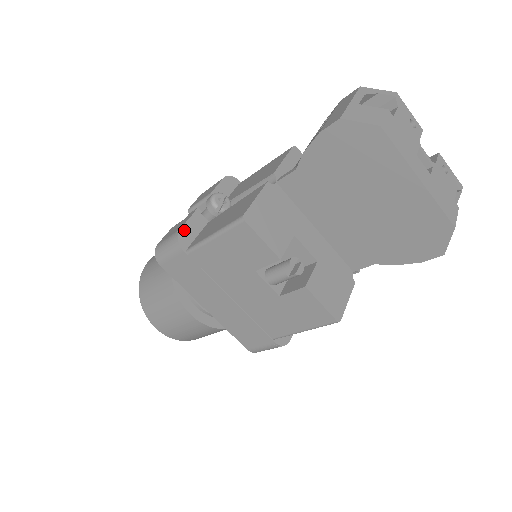
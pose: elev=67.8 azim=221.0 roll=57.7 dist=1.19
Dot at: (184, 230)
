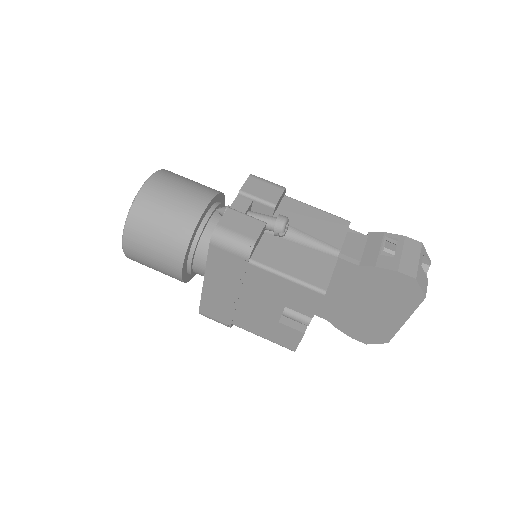
Dot at: (257, 241)
